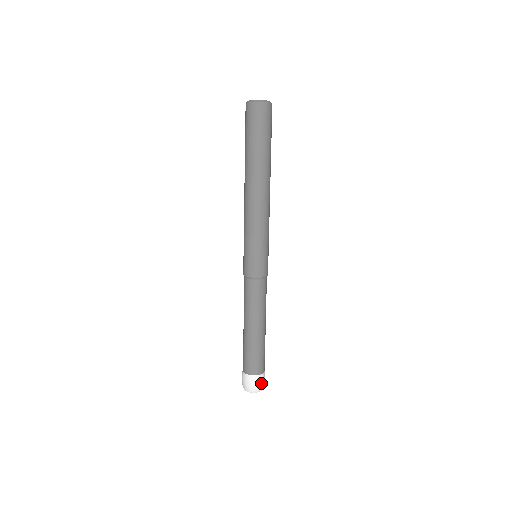
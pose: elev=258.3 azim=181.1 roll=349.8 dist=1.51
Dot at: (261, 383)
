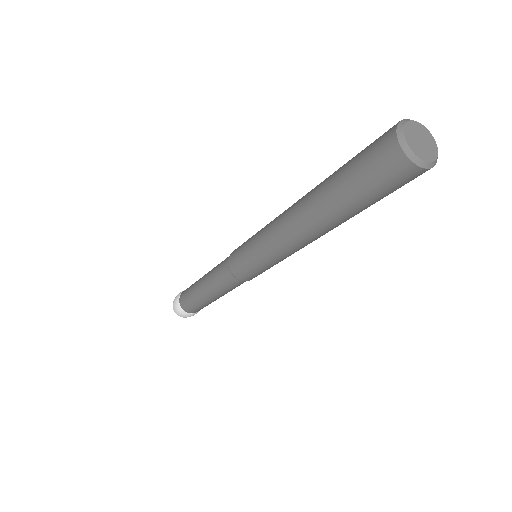
Dot at: (186, 316)
